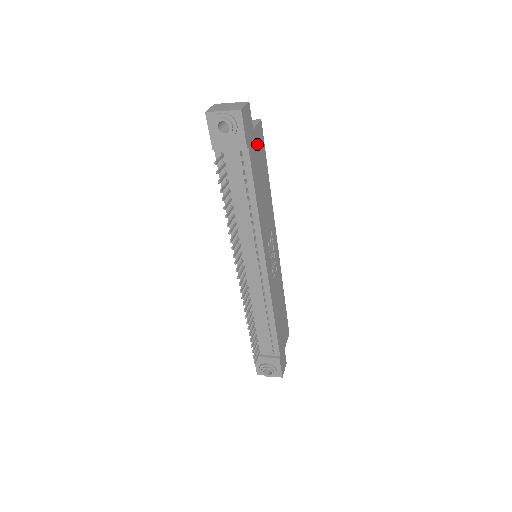
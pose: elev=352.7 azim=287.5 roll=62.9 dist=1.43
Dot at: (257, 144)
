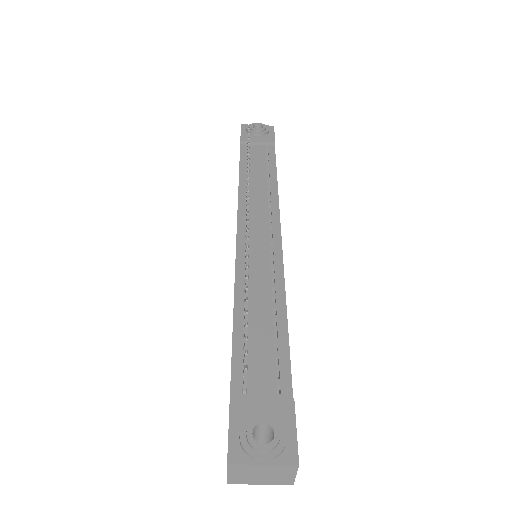
Dot at: occluded
